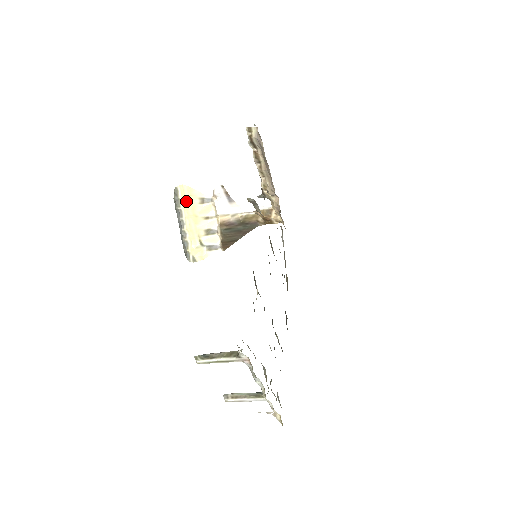
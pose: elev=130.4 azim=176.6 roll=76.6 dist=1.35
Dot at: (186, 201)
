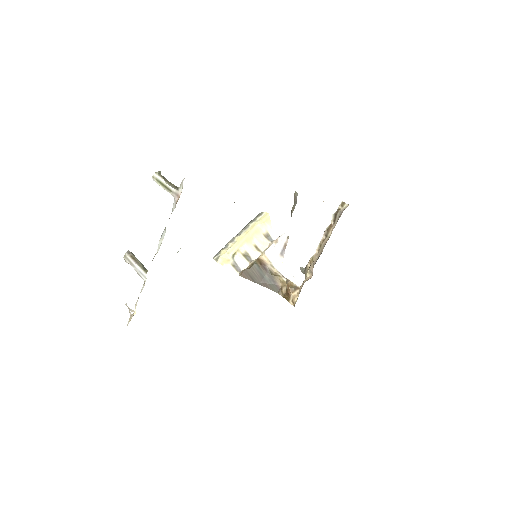
Dot at: (258, 223)
